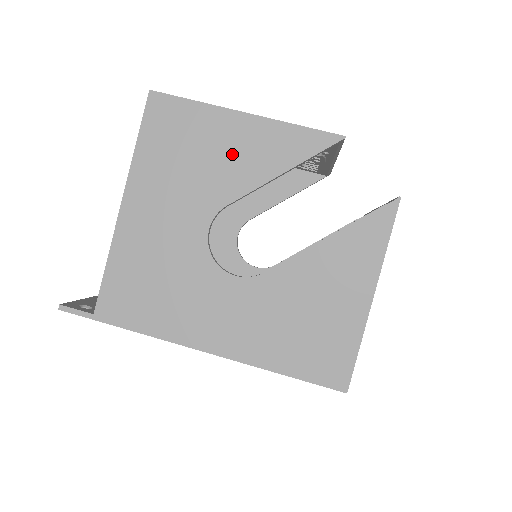
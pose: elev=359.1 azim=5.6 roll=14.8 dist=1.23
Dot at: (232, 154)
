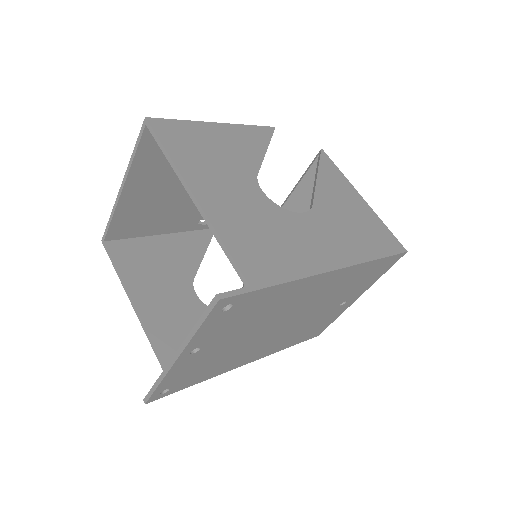
Dot at: (232, 145)
